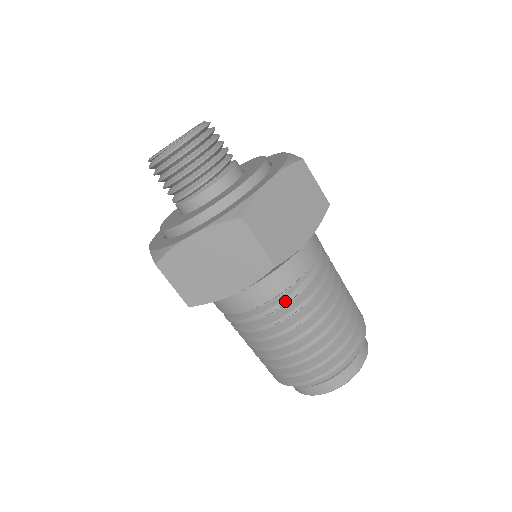
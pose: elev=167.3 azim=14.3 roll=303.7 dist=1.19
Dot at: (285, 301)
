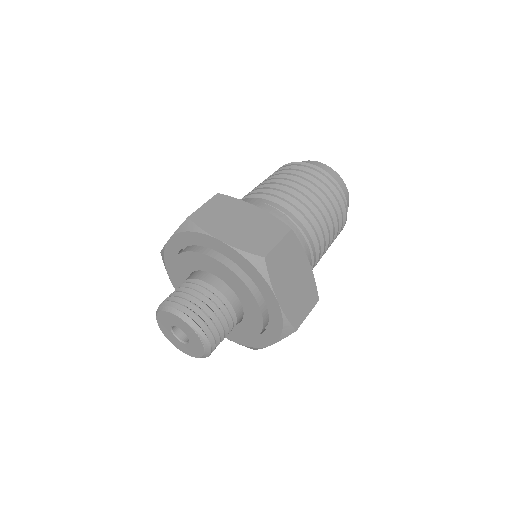
Dot at: occluded
